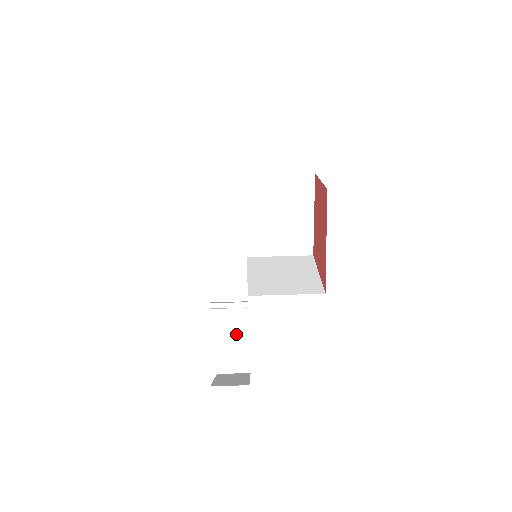
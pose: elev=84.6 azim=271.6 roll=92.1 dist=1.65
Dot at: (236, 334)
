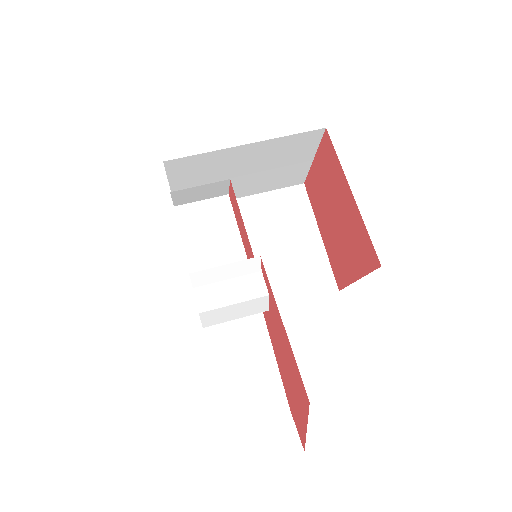
Dot at: (256, 379)
